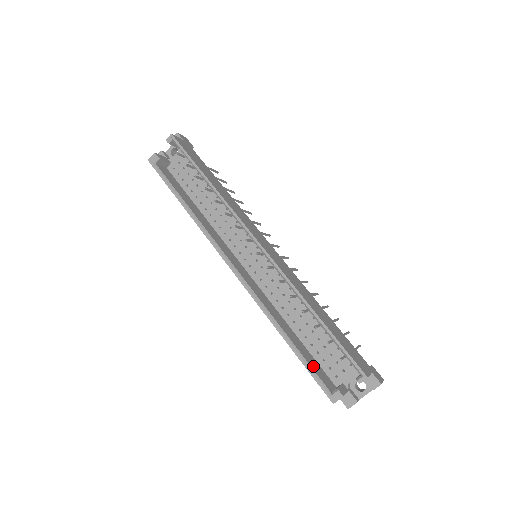
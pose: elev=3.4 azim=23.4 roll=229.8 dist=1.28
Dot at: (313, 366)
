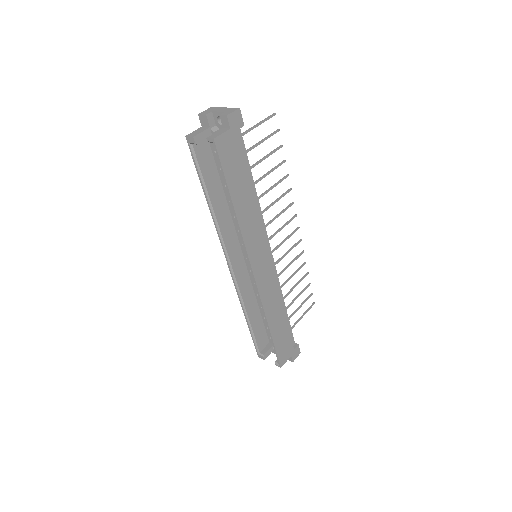
Dot at: (258, 336)
